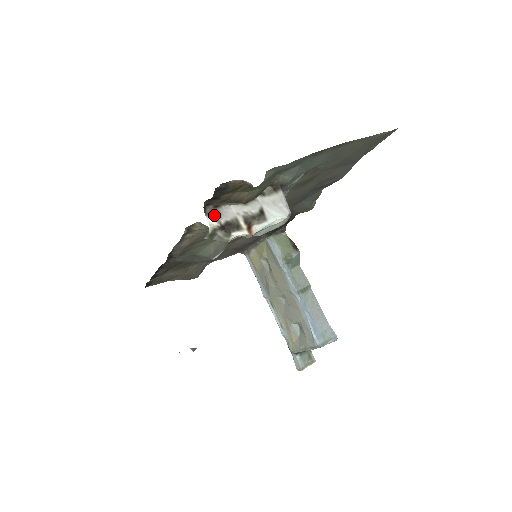
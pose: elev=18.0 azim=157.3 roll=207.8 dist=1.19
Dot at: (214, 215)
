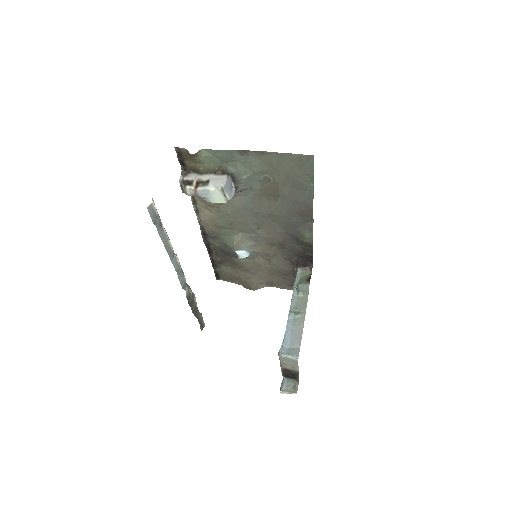
Dot at: (184, 175)
